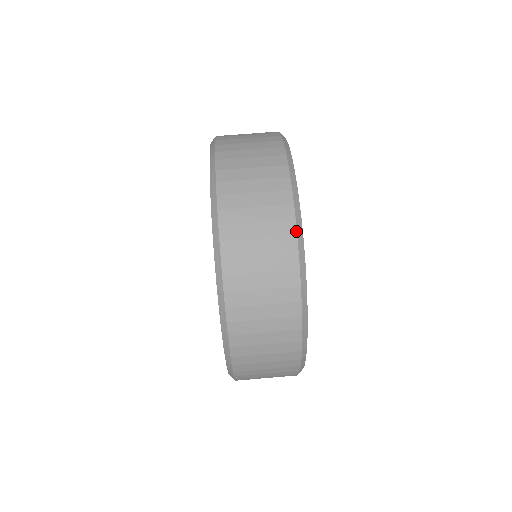
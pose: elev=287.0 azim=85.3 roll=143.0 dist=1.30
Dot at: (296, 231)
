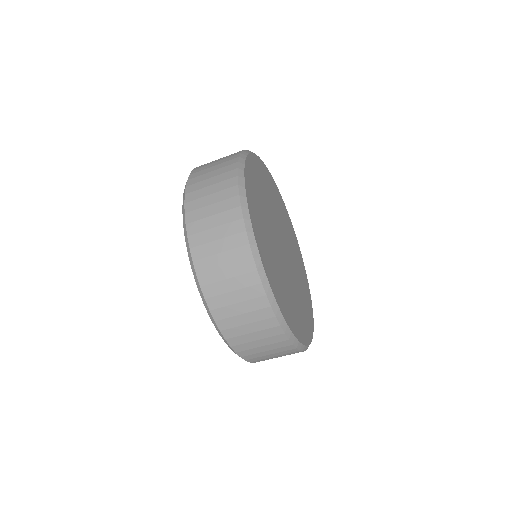
Dot at: occluded
